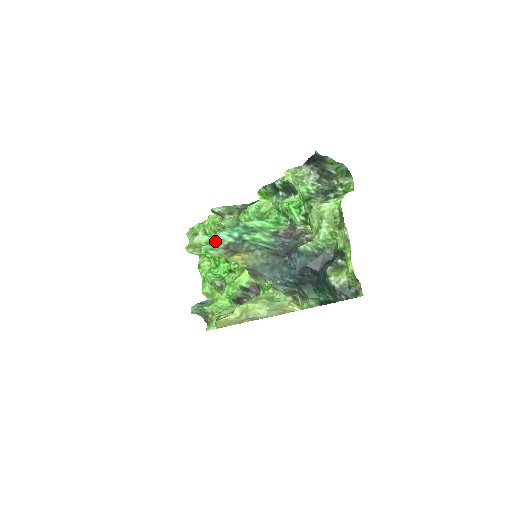
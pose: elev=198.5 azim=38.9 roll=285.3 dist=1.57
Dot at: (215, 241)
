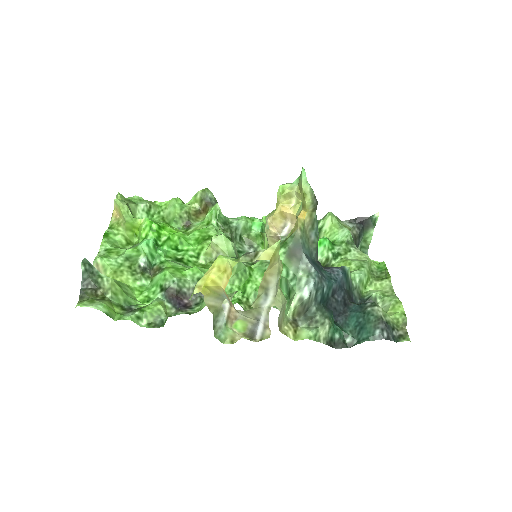
Dot at: occluded
